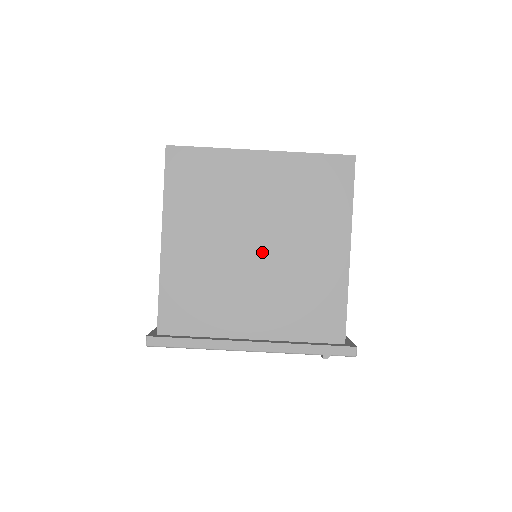
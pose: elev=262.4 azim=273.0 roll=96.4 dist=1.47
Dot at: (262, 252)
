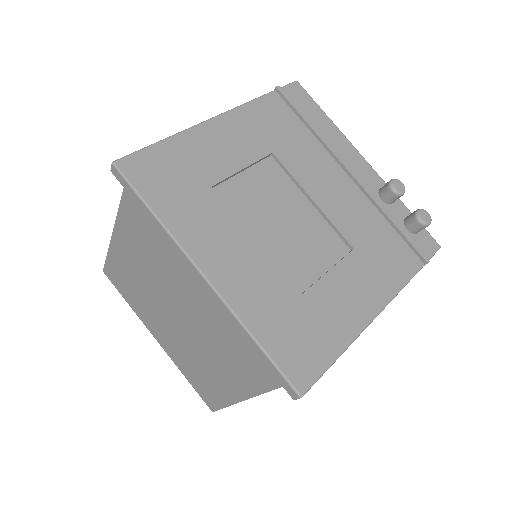
Dot at: occluded
